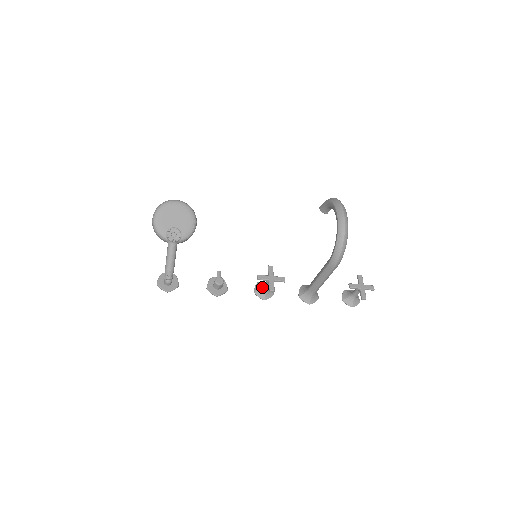
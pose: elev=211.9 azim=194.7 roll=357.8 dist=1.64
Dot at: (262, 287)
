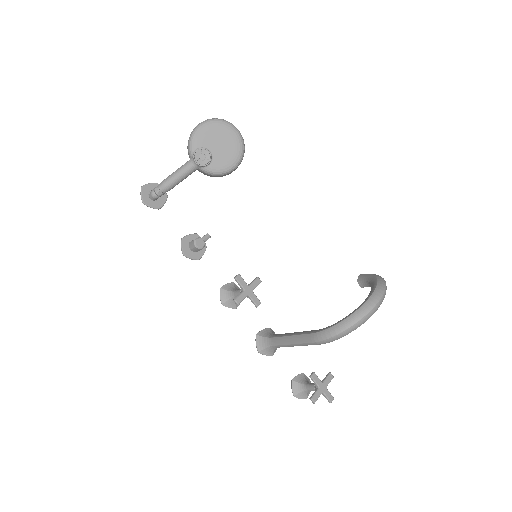
Dot at: (232, 290)
